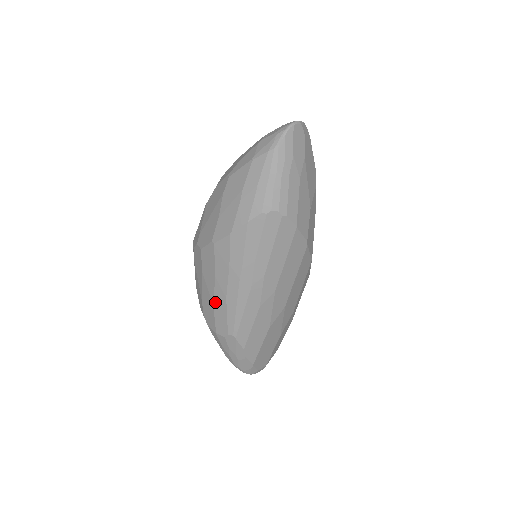
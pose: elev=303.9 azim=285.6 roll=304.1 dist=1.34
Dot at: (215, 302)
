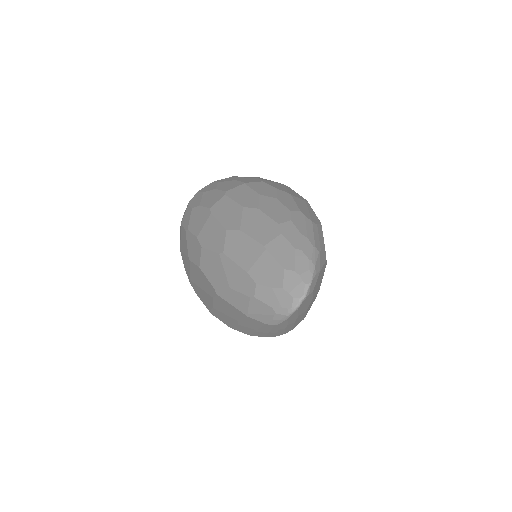
Dot at: occluded
